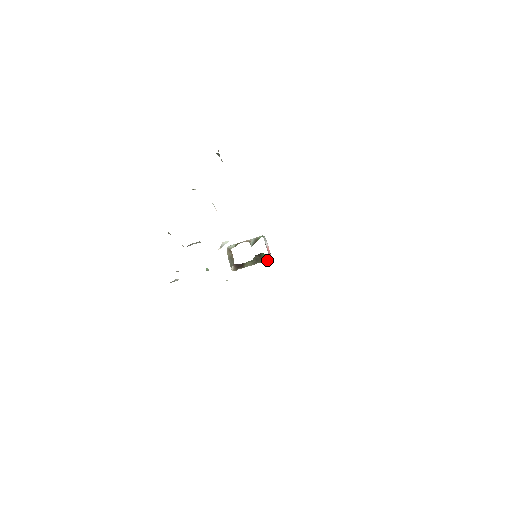
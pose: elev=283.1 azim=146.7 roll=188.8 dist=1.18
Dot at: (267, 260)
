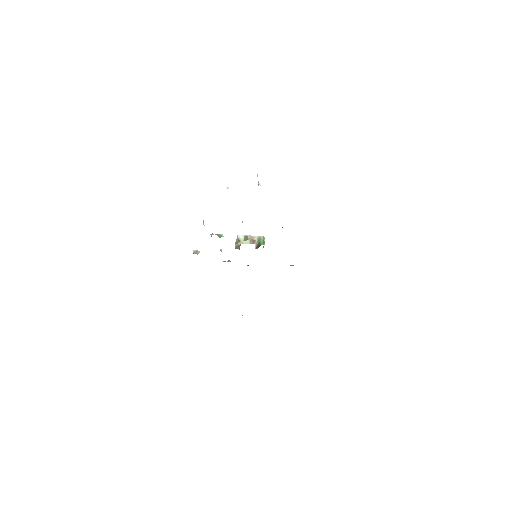
Dot at: occluded
